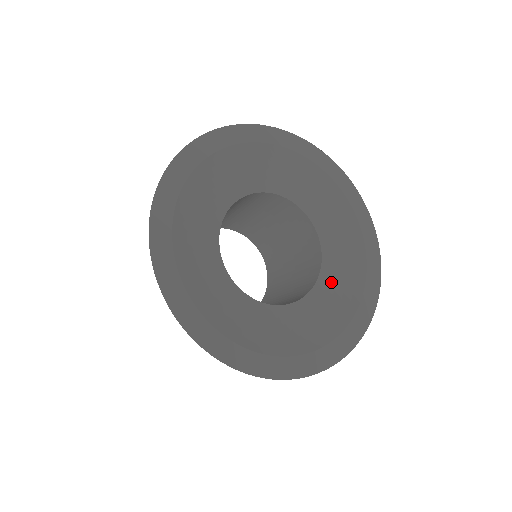
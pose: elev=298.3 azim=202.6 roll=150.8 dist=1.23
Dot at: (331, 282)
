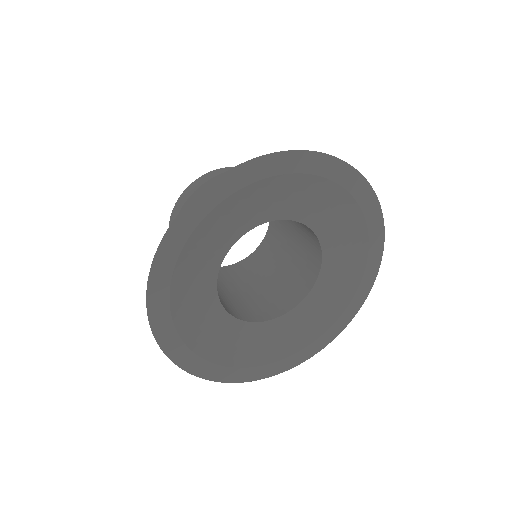
Dot at: (297, 319)
